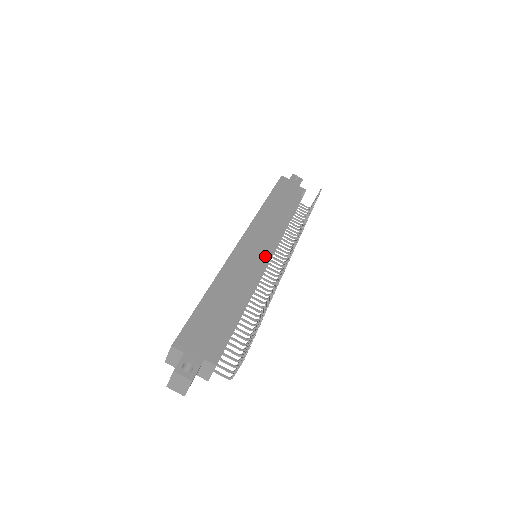
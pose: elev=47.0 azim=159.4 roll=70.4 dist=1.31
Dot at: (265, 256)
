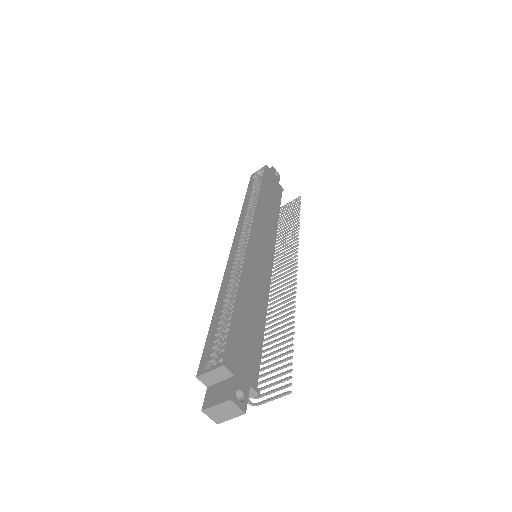
Dot at: (271, 261)
